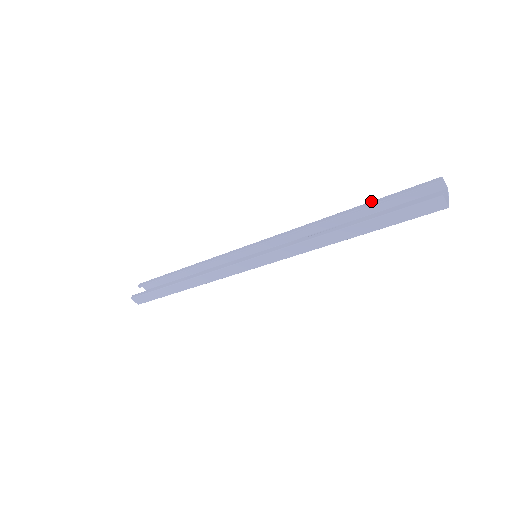
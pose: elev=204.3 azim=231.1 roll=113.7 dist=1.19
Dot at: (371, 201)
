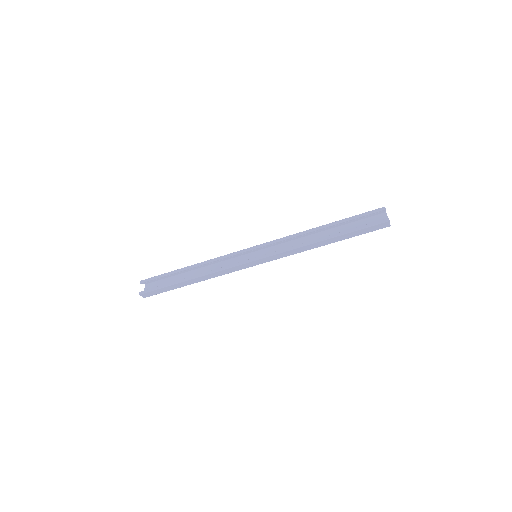
Dot at: (341, 220)
